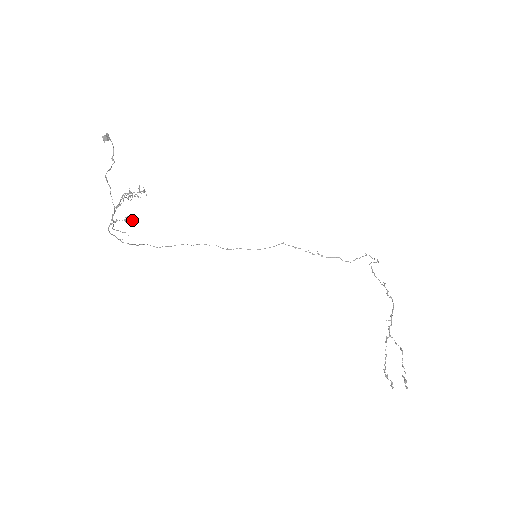
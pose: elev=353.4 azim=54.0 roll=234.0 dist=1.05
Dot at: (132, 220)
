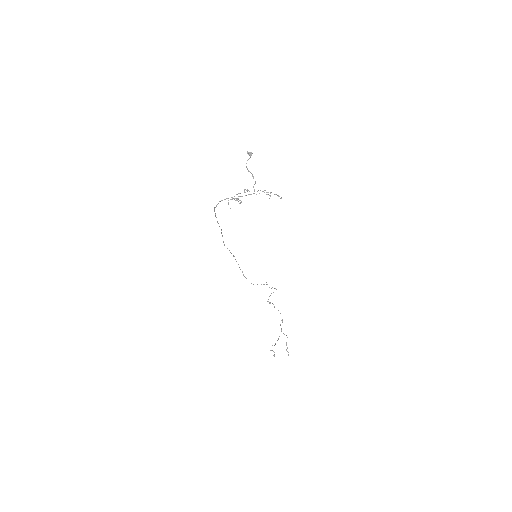
Dot at: occluded
